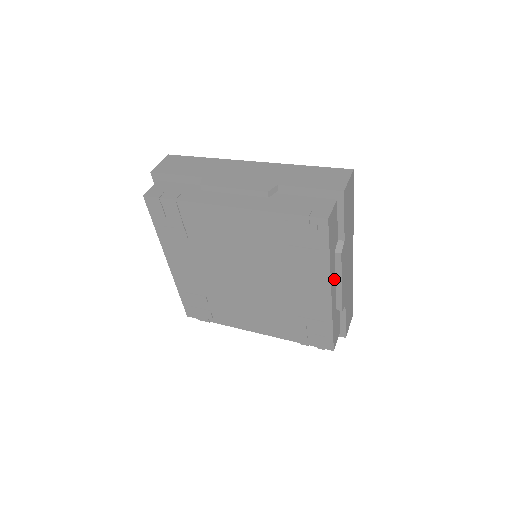
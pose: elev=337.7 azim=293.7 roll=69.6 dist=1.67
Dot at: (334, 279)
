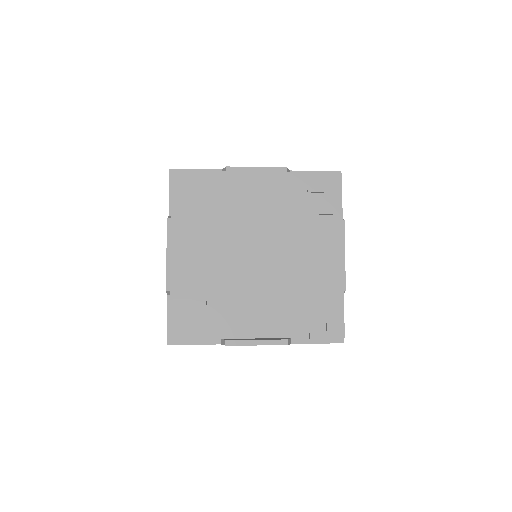
Dot at: occluded
